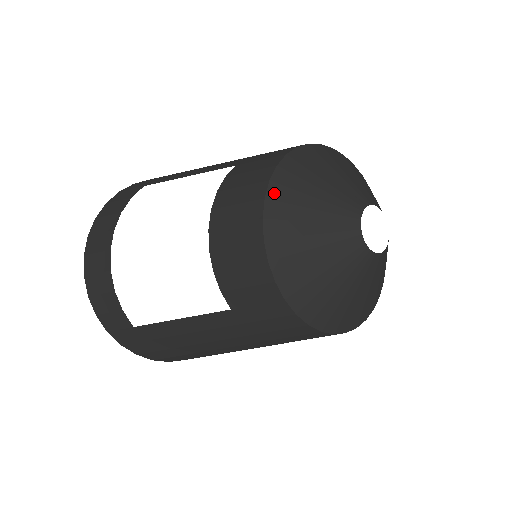
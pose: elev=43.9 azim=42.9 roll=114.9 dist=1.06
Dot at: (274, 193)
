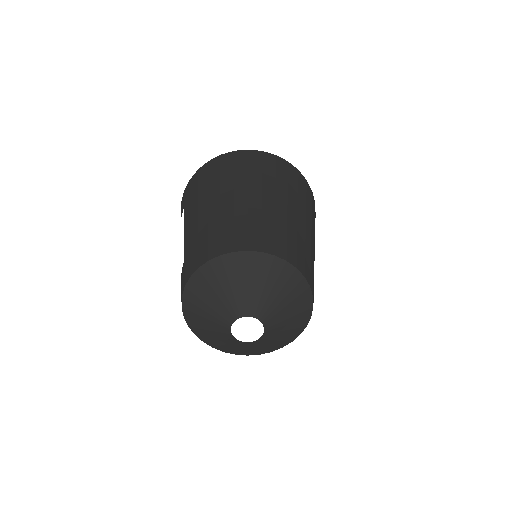
Dot at: (186, 315)
